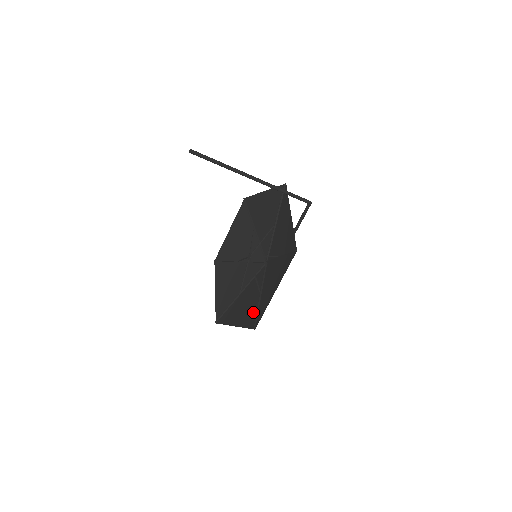
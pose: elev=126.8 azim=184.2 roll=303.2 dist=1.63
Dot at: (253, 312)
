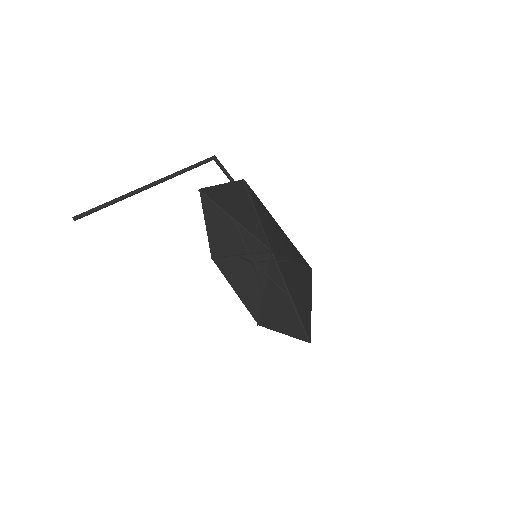
Dot at: (301, 273)
